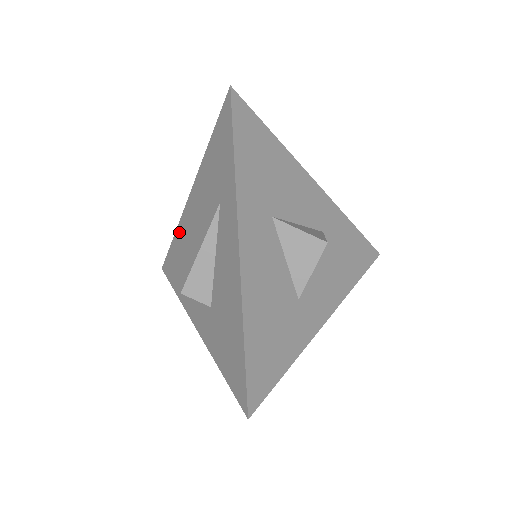
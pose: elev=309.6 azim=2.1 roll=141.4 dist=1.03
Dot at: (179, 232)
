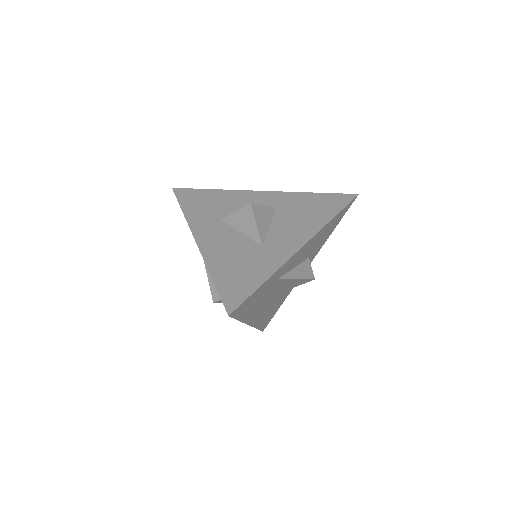
Dot at: occluded
